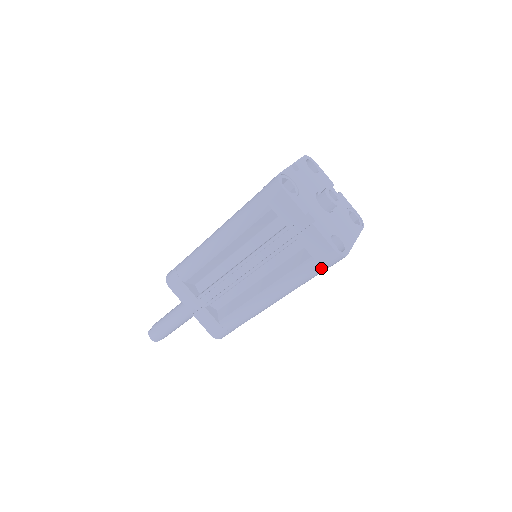
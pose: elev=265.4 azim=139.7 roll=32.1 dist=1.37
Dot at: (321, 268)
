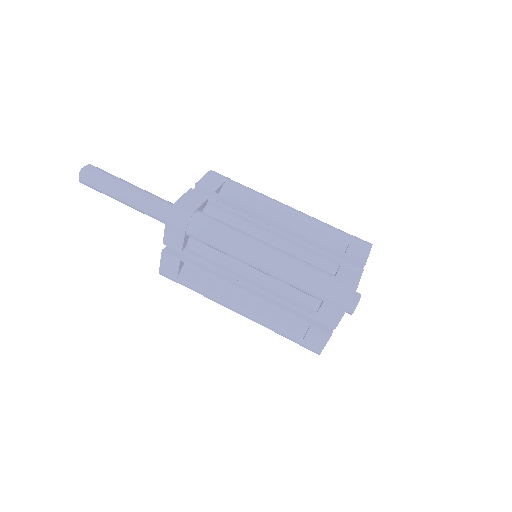
Dot at: (298, 343)
